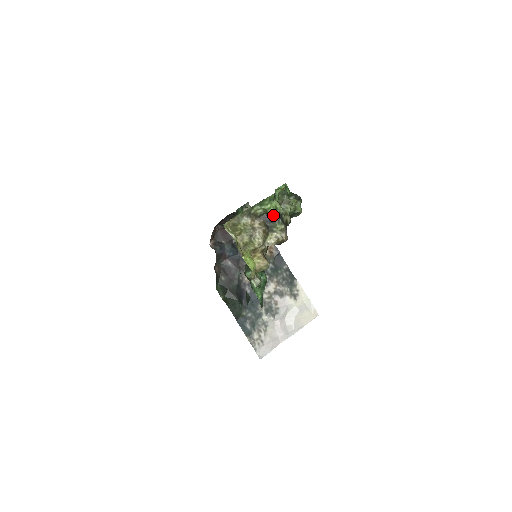
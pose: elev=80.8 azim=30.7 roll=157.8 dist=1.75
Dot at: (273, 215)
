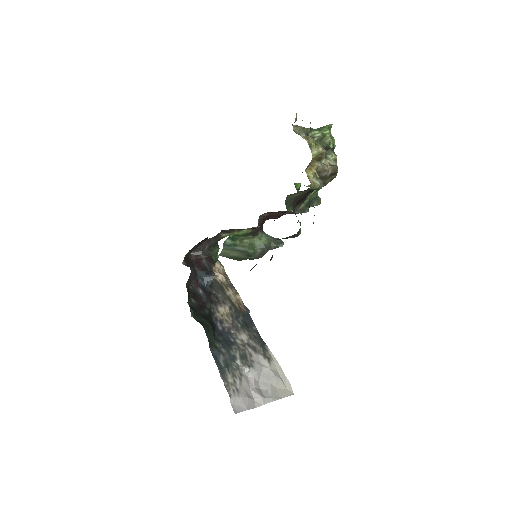
Dot at: (327, 145)
